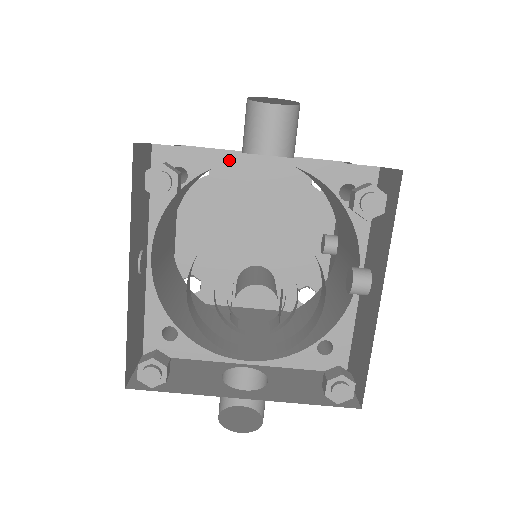
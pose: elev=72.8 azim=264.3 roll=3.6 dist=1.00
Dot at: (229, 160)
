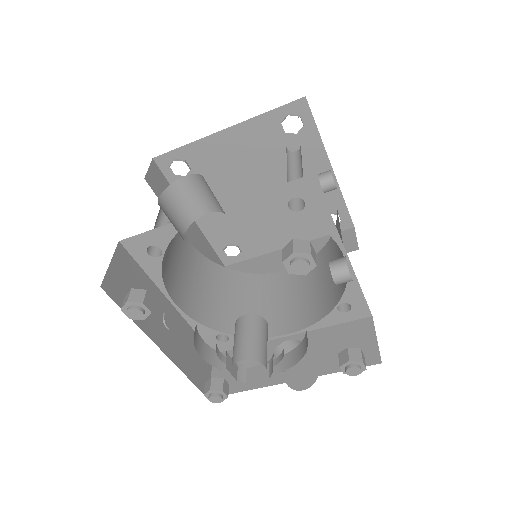
Dot at: occluded
